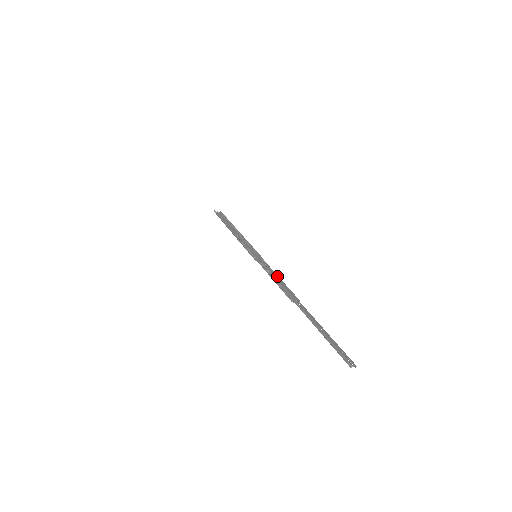
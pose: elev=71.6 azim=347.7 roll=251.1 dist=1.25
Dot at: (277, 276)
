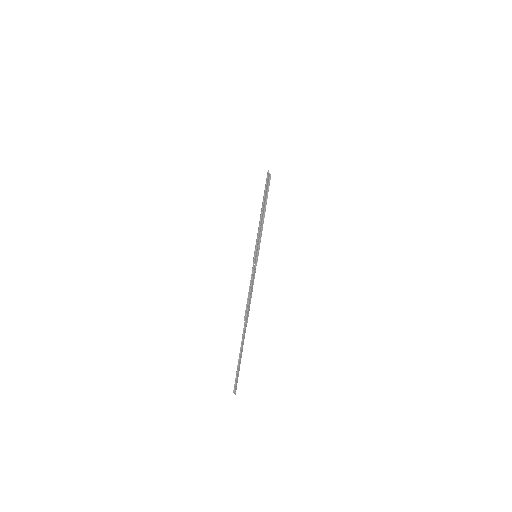
Dot at: (252, 289)
